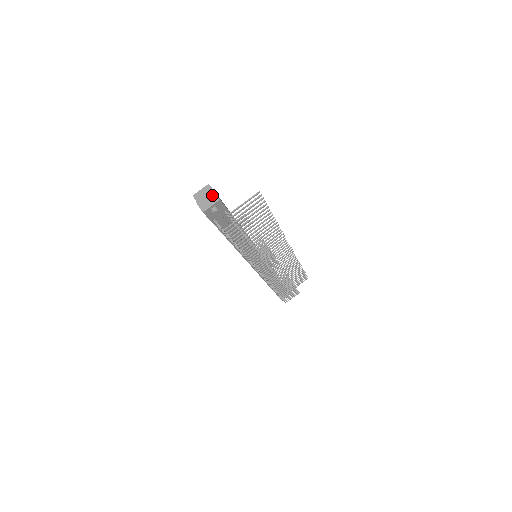
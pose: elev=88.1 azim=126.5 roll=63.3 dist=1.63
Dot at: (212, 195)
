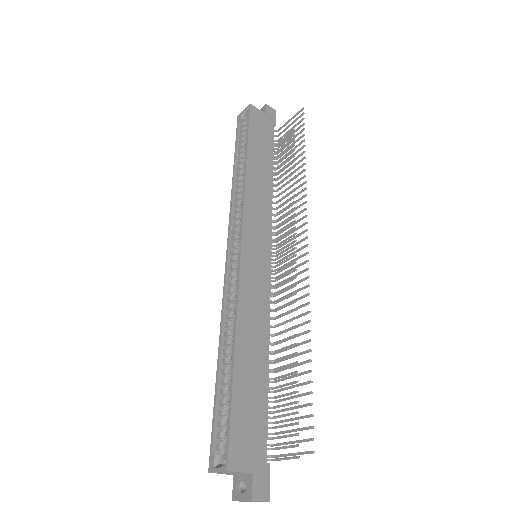
Dot at: occluded
